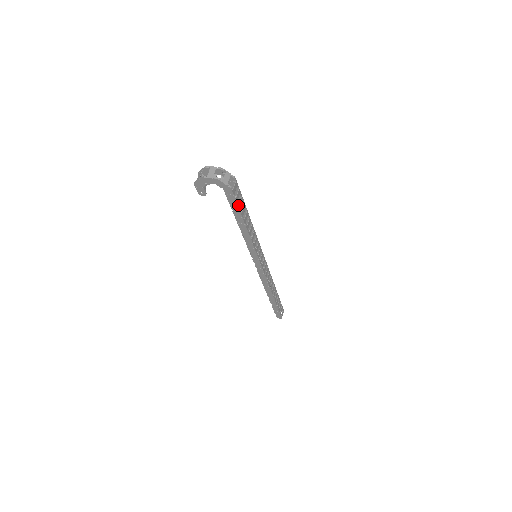
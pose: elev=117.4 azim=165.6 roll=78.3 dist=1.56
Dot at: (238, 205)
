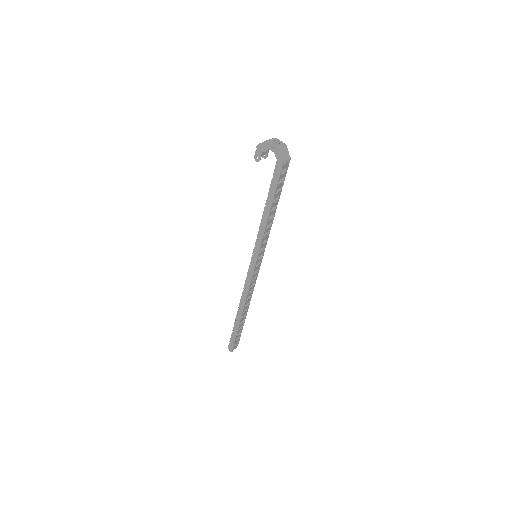
Dot at: (278, 184)
